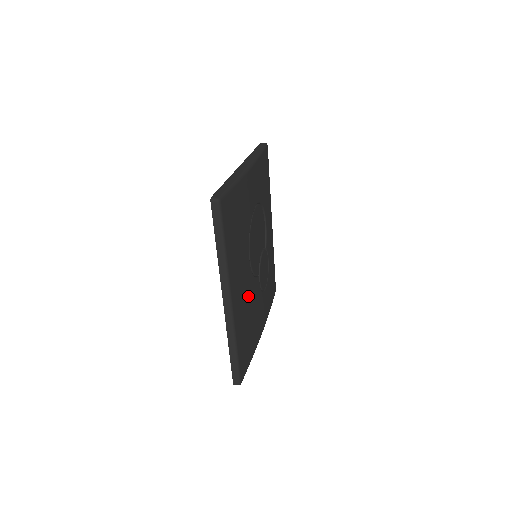
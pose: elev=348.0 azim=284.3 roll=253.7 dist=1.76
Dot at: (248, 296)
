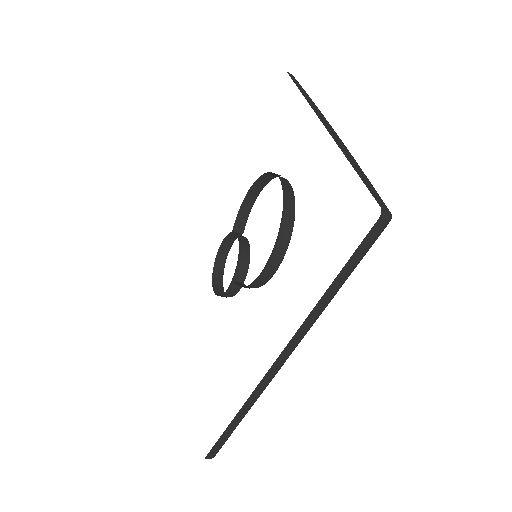
Dot at: occluded
